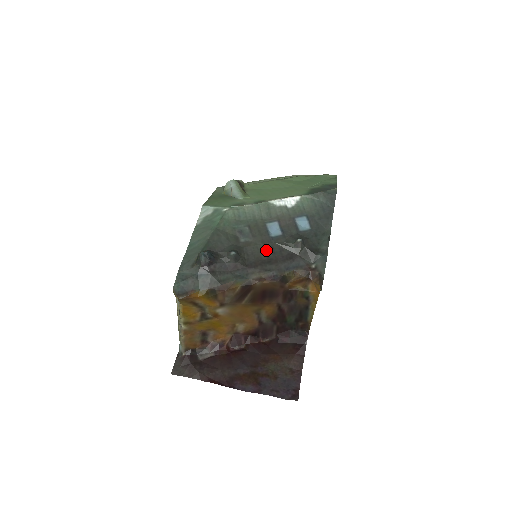
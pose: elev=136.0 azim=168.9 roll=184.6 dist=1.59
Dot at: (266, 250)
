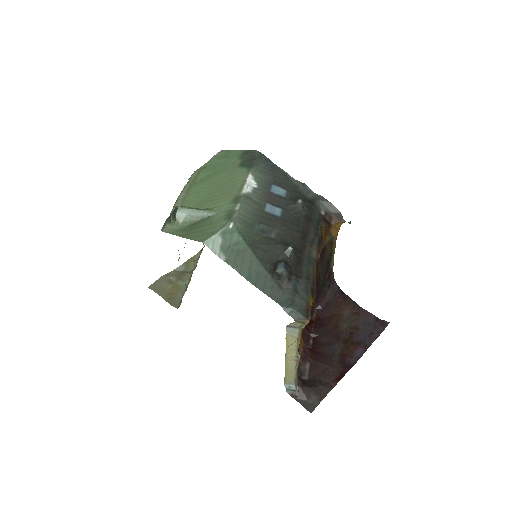
Dot at: (292, 229)
